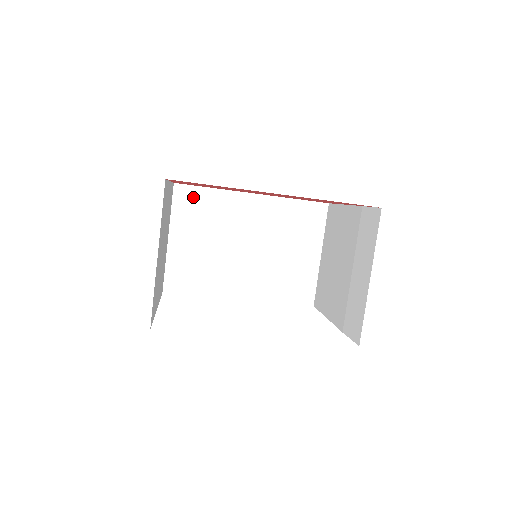
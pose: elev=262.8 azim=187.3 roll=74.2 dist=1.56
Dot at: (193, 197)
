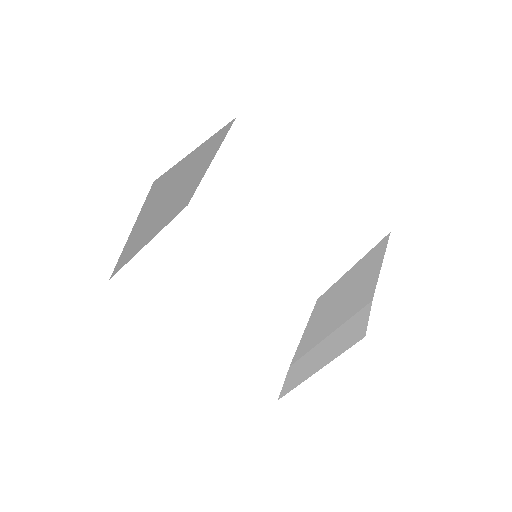
Dot at: (250, 142)
